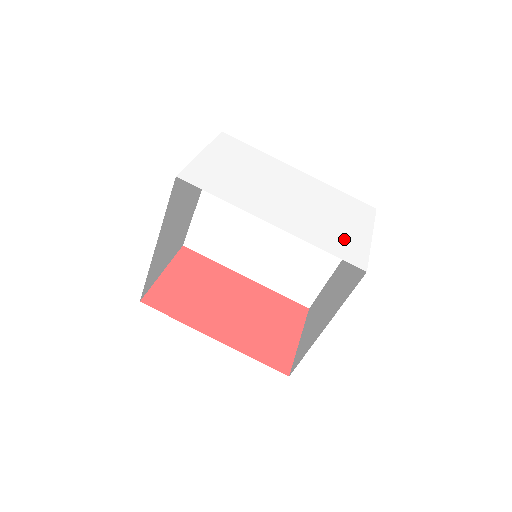
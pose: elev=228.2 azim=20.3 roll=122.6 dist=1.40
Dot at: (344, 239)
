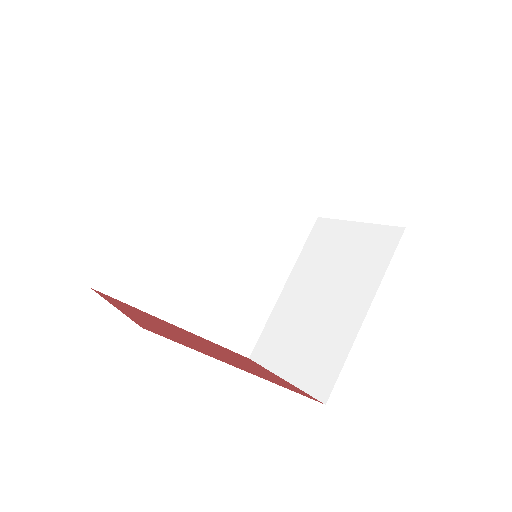
Dot at: occluded
